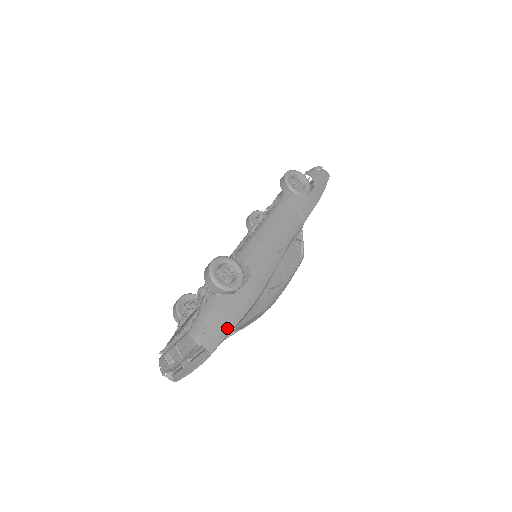
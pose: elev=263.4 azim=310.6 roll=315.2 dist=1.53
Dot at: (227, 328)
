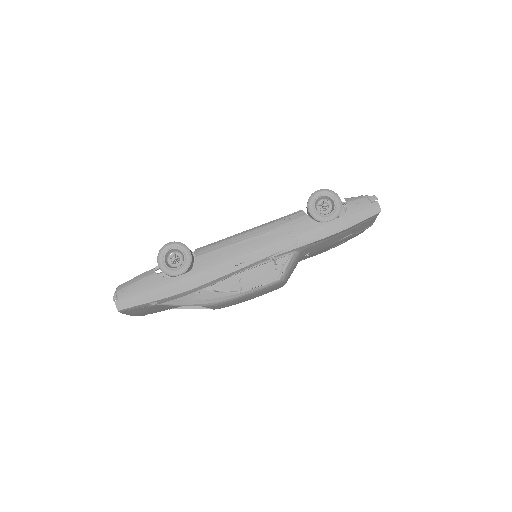
Dot at: (142, 300)
